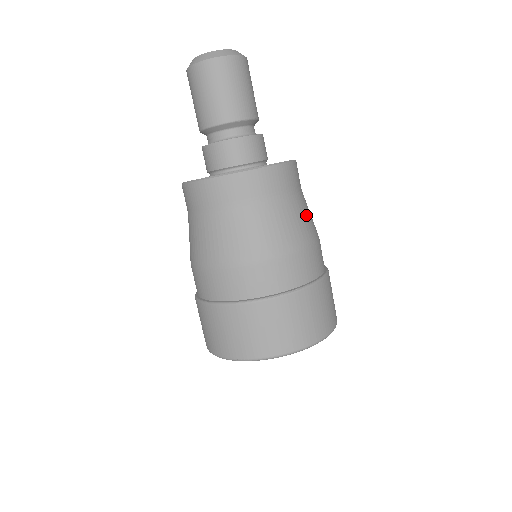
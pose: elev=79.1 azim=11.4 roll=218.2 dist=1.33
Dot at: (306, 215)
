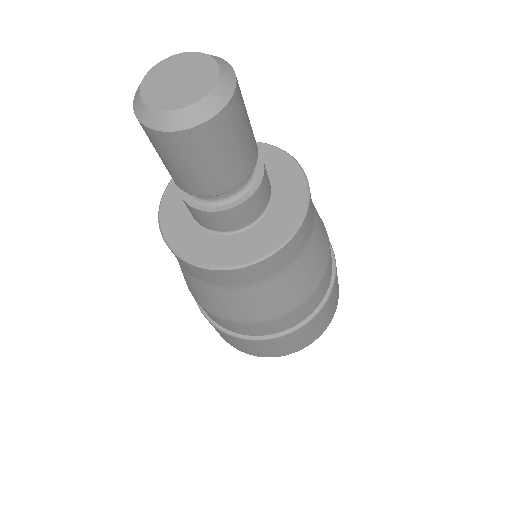
Dot at: (318, 215)
